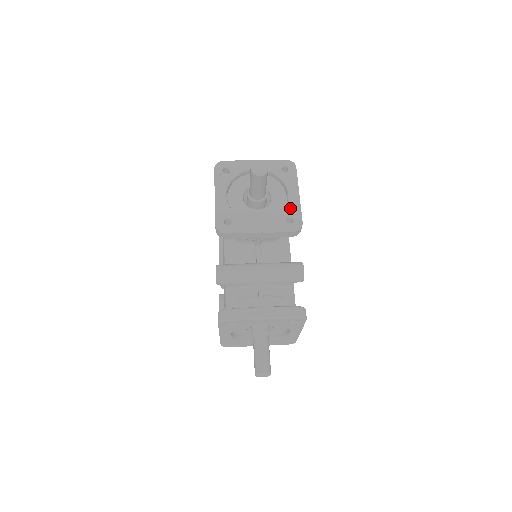
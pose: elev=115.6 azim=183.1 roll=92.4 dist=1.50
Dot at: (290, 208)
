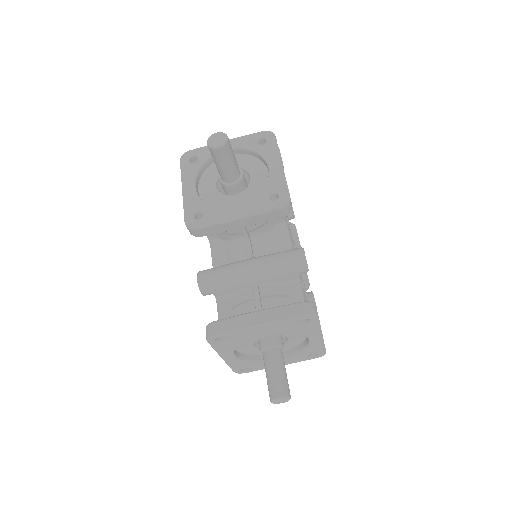
Dot at: (272, 183)
